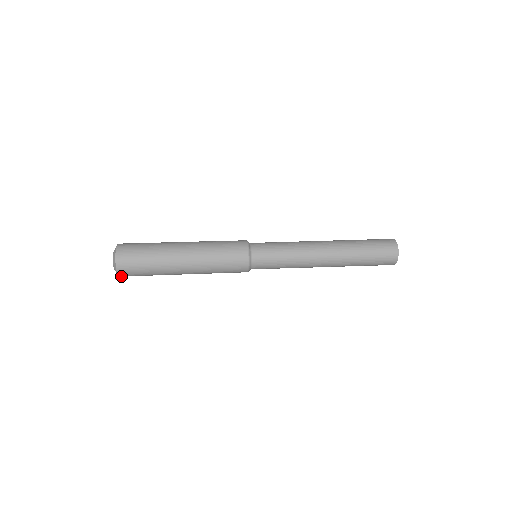
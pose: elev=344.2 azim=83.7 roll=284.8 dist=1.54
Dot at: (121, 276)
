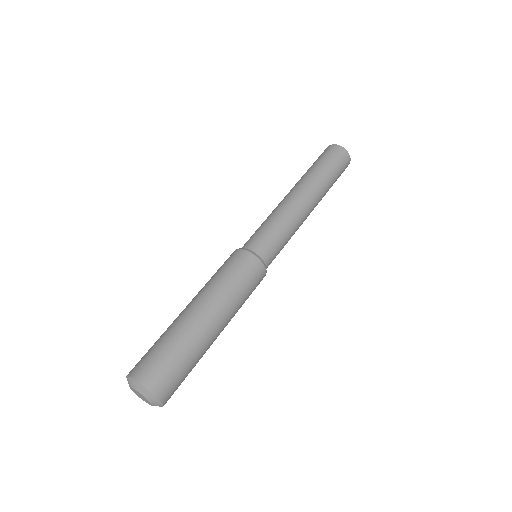
Dot at: occluded
